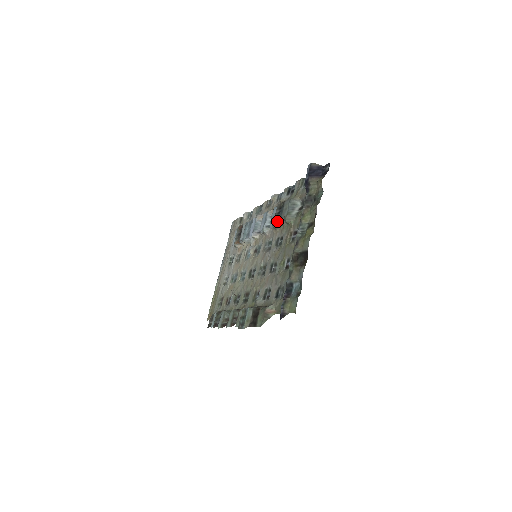
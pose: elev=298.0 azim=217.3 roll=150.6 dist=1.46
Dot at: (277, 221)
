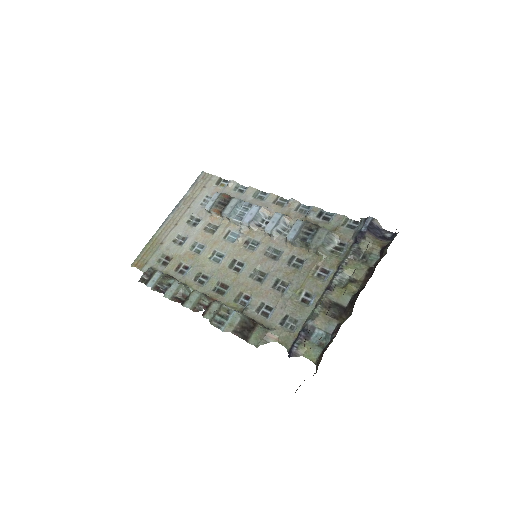
Dot at: (302, 241)
